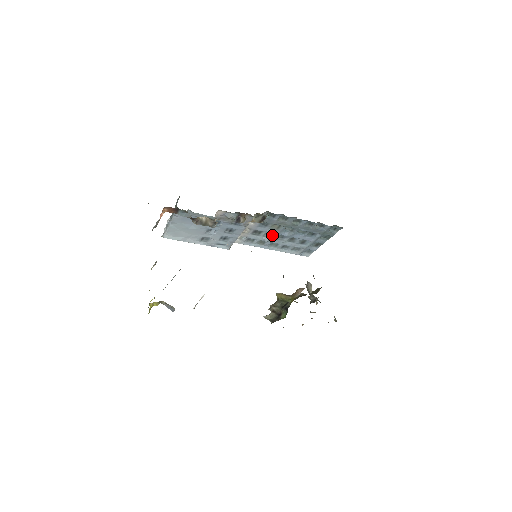
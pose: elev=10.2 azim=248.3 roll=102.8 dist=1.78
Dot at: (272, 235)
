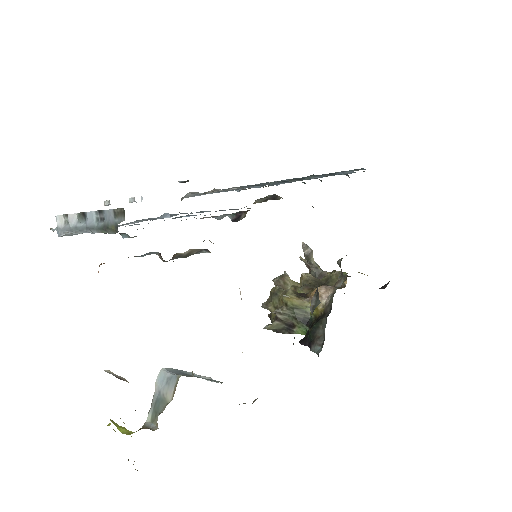
Dot at: occluded
